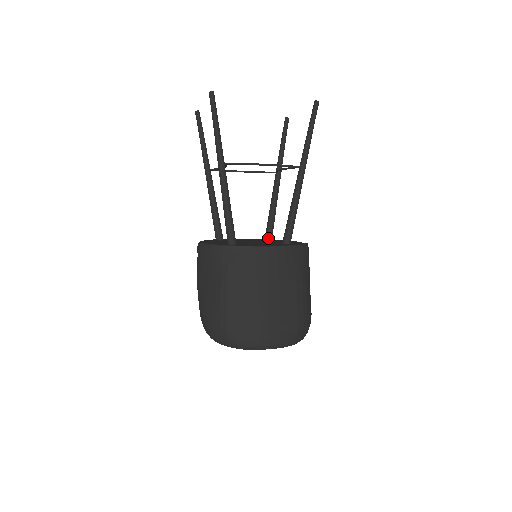
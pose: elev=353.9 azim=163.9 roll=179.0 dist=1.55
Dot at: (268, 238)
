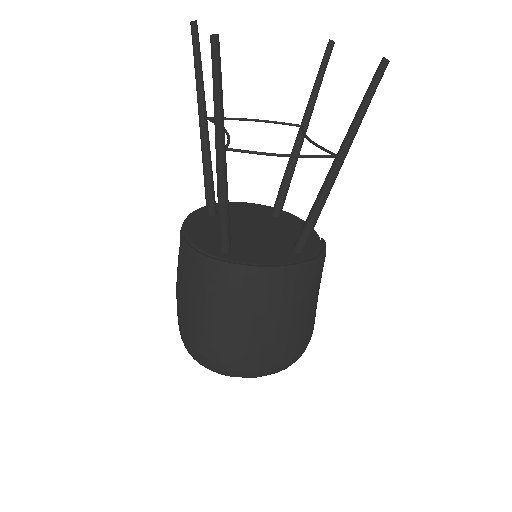
Dot at: (276, 214)
